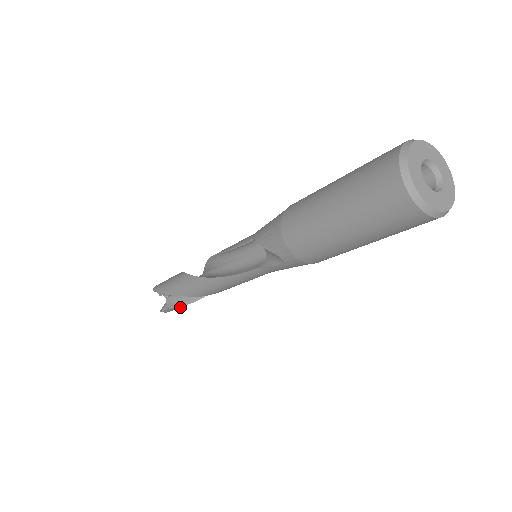
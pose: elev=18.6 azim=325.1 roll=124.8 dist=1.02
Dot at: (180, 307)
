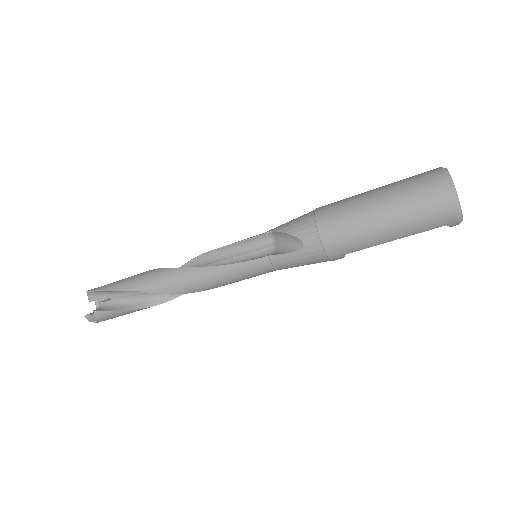
Dot at: (115, 314)
